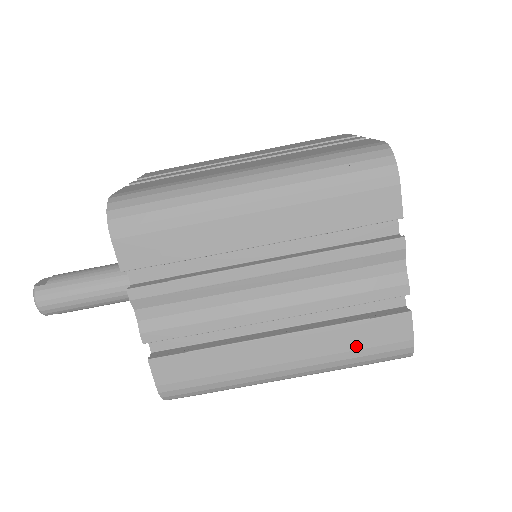
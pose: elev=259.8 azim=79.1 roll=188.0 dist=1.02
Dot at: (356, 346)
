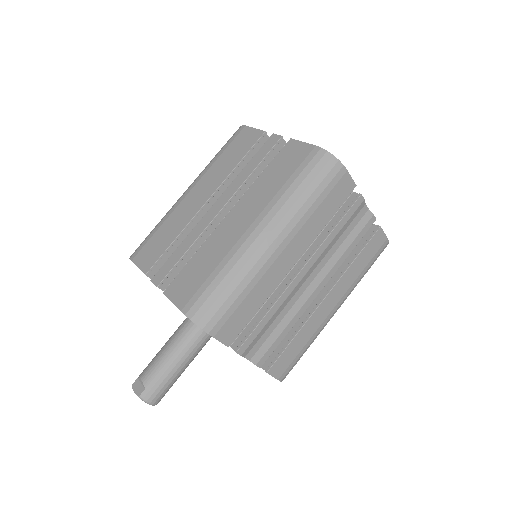
Dot at: (363, 267)
